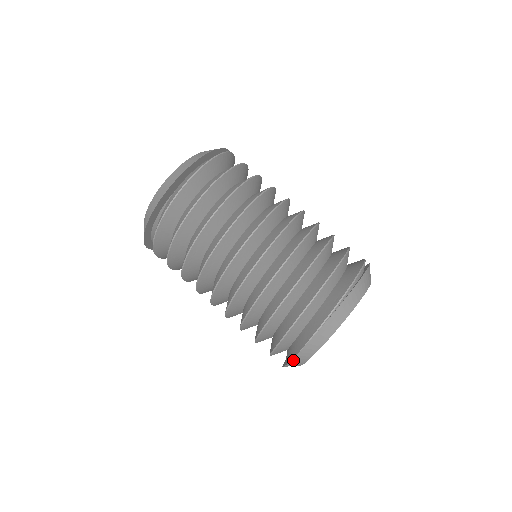
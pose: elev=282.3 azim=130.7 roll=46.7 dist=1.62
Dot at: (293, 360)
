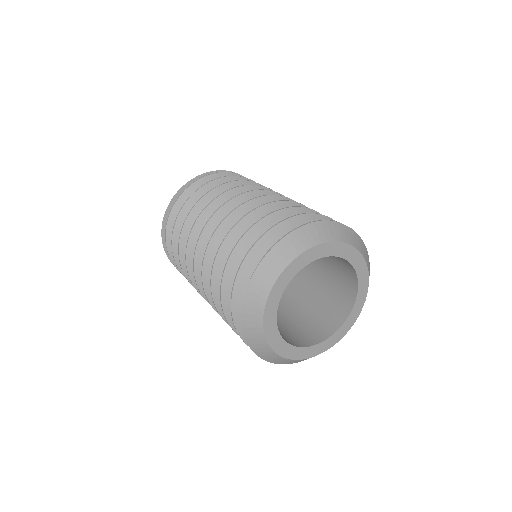
Dot at: (246, 302)
